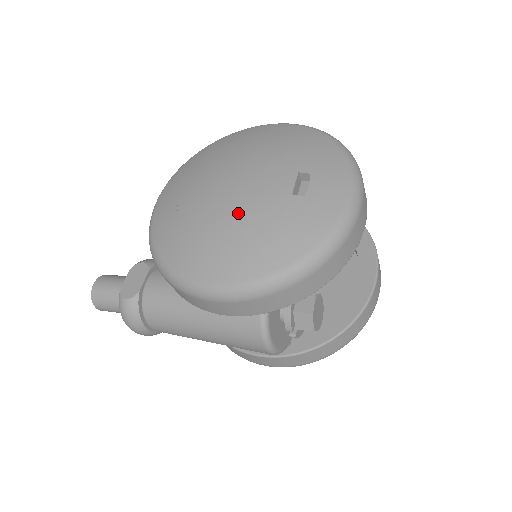
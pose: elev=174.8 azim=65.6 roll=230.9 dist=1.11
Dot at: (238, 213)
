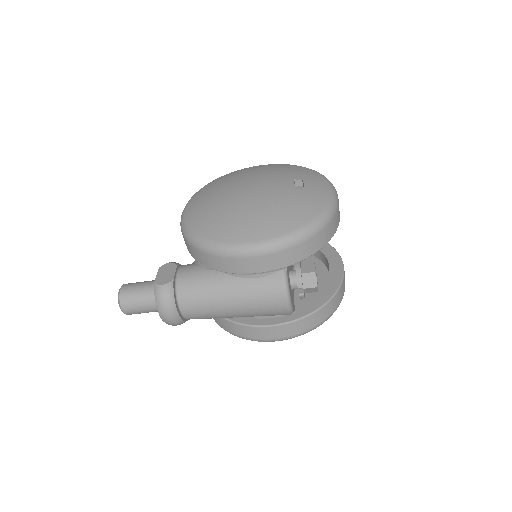
Dot at: (261, 201)
